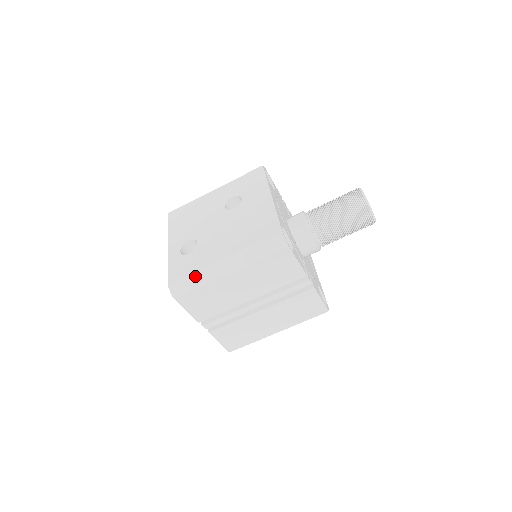
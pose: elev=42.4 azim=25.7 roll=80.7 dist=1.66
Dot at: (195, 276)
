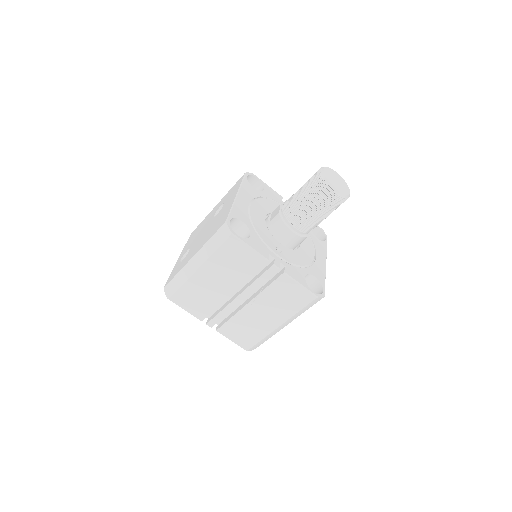
Dot at: (178, 277)
